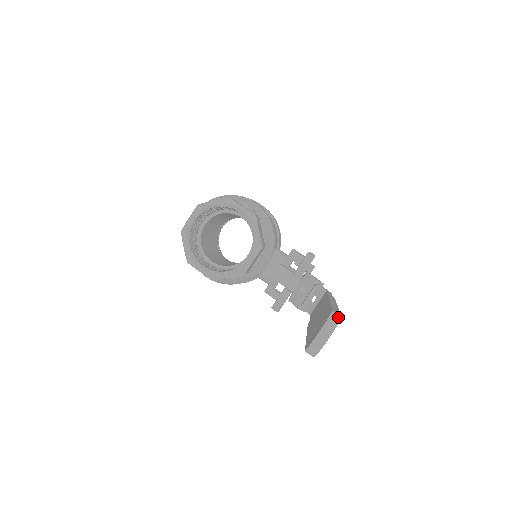
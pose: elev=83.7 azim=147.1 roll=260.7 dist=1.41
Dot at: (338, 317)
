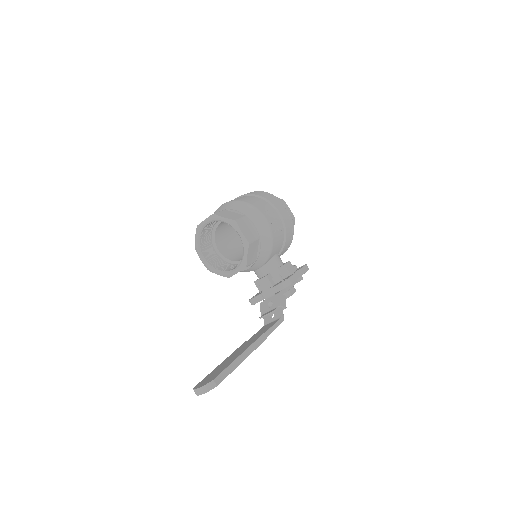
Dot at: (215, 385)
